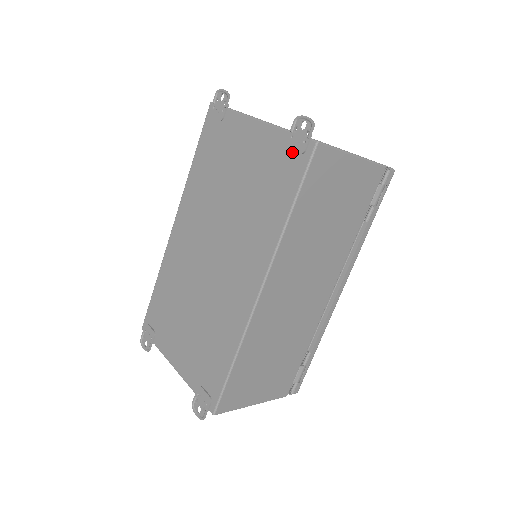
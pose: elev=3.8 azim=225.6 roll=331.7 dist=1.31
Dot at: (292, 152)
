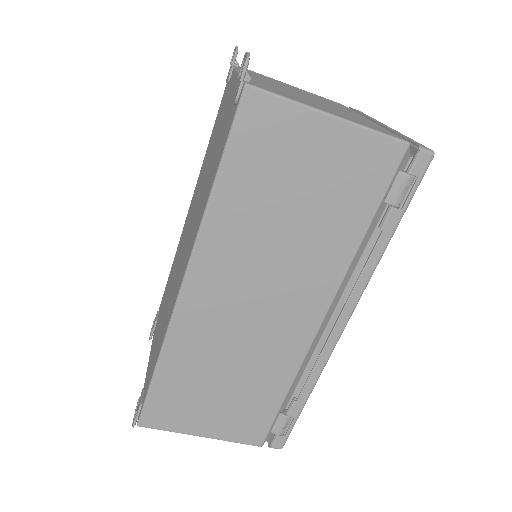
Dot at: occluded
